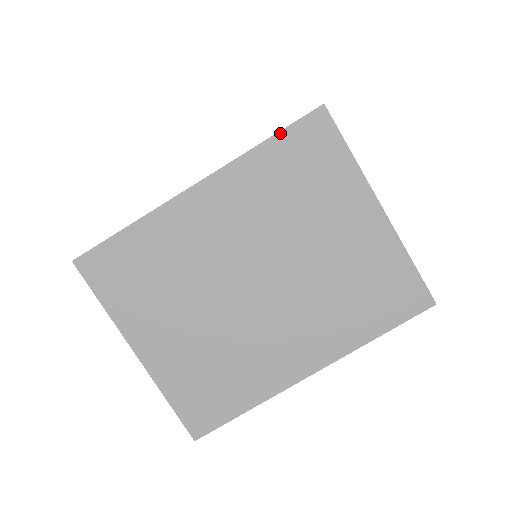
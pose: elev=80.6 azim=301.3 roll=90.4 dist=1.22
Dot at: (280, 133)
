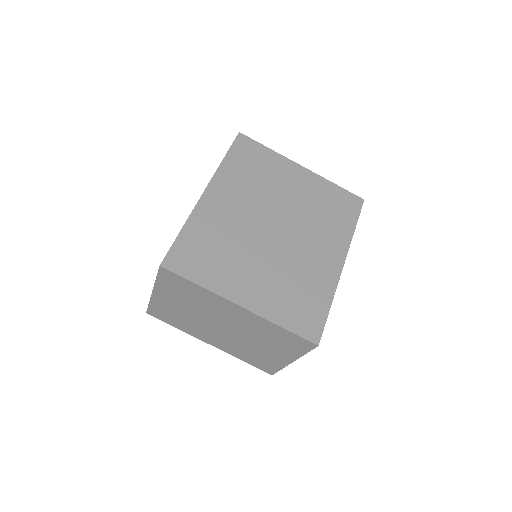
Dot at: (292, 333)
